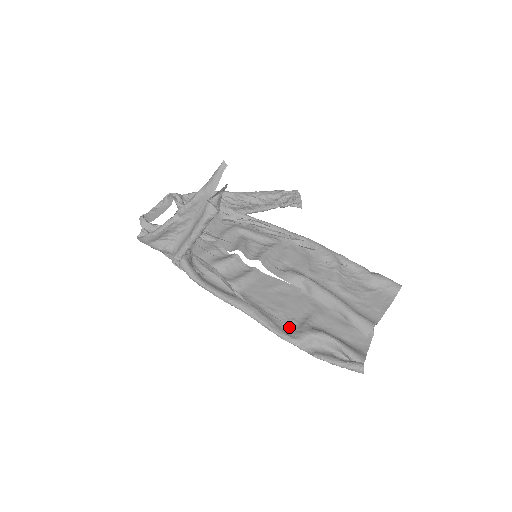
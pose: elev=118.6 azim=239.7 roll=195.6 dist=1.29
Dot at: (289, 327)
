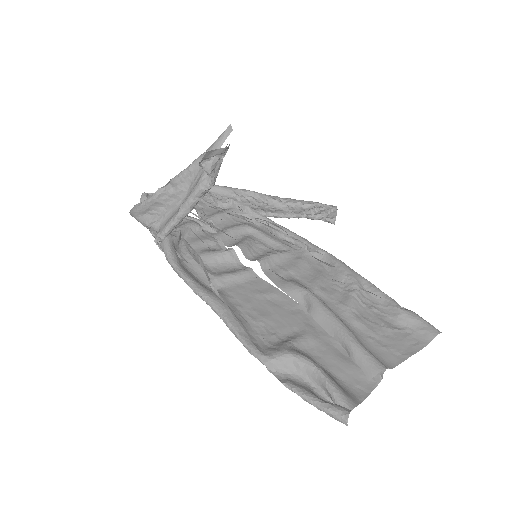
Dot at: (265, 341)
